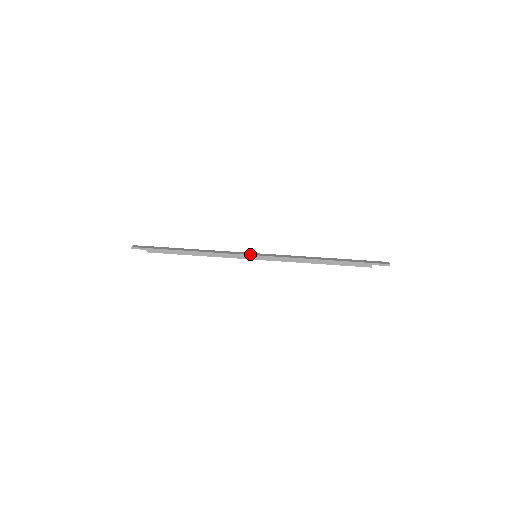
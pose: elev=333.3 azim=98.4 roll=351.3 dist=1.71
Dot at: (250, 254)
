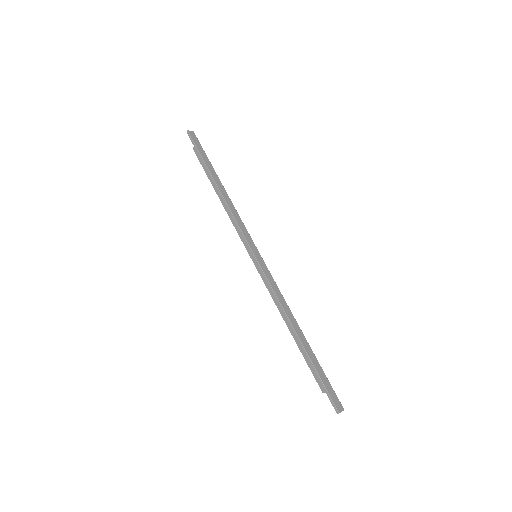
Dot at: (253, 248)
